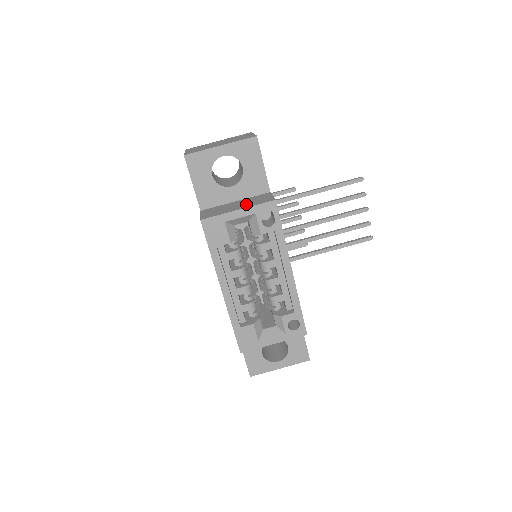
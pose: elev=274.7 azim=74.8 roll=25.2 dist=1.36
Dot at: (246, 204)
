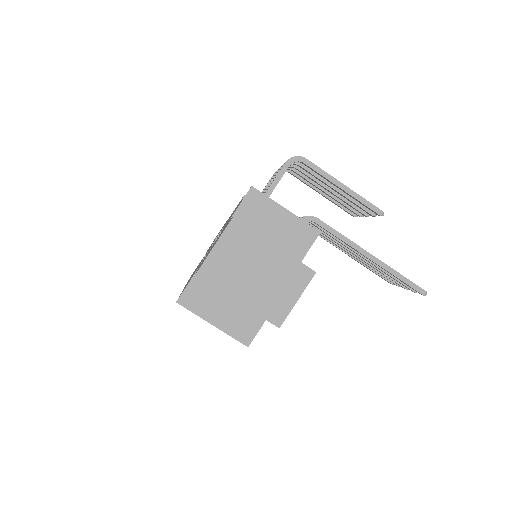
Dot at: (229, 320)
